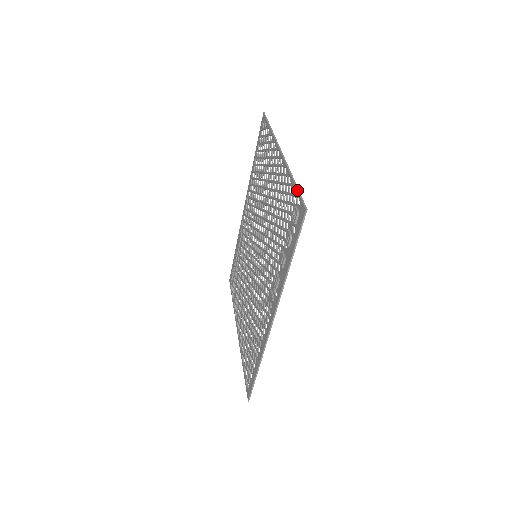
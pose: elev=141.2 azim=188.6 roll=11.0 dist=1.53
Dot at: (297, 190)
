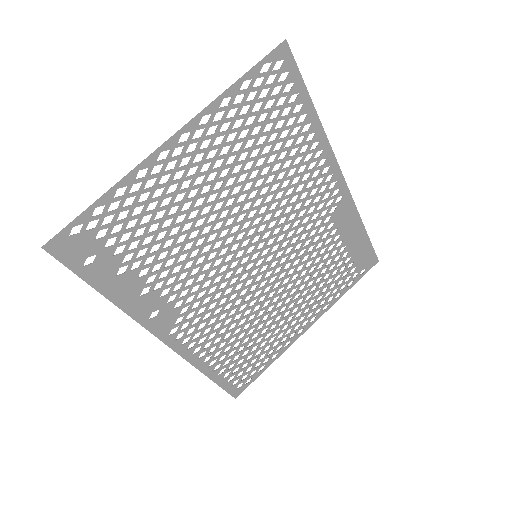
Dot at: (80, 214)
